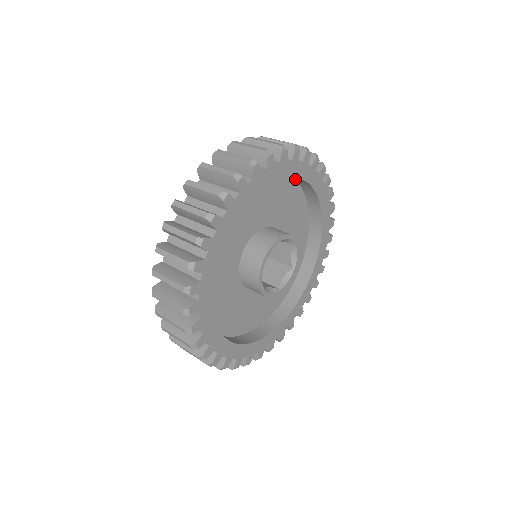
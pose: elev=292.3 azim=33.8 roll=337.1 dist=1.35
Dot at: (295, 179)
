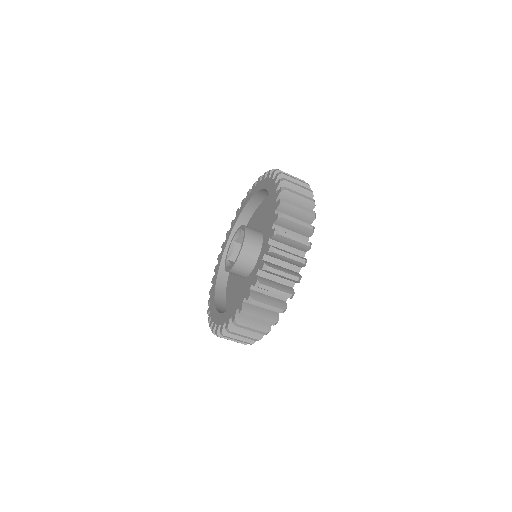
Dot at: occluded
